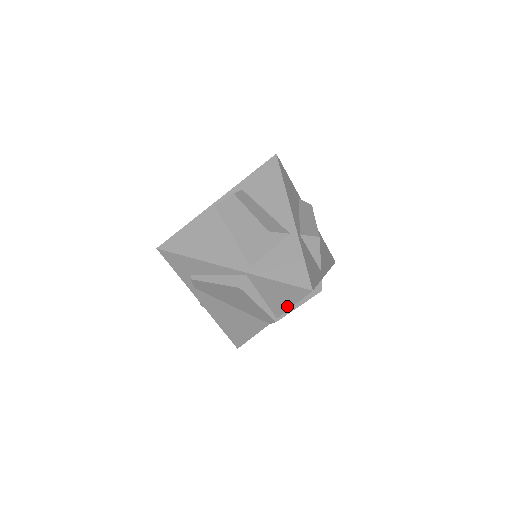
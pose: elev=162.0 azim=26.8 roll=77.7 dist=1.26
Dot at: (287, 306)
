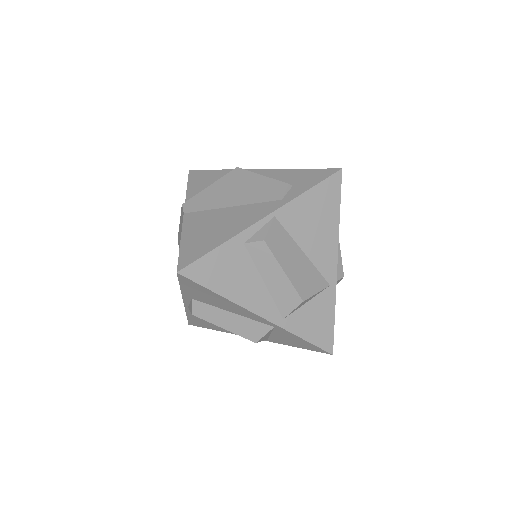
Dot at: occluded
